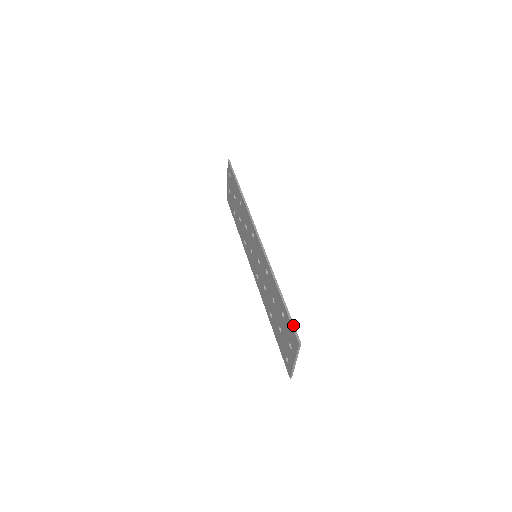
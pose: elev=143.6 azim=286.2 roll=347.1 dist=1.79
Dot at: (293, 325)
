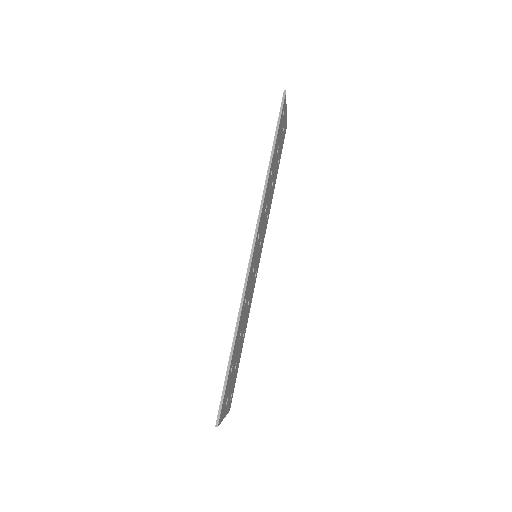
Dot at: (222, 400)
